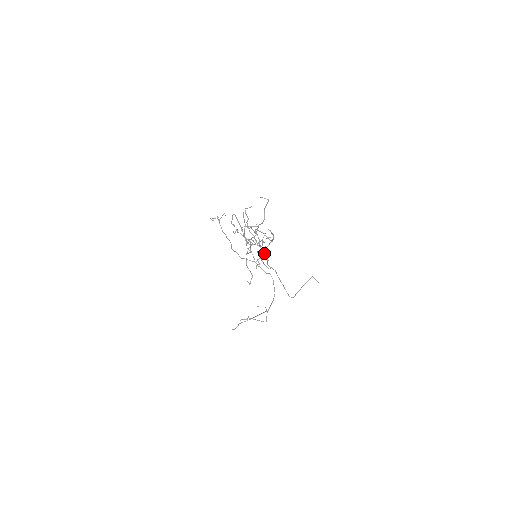
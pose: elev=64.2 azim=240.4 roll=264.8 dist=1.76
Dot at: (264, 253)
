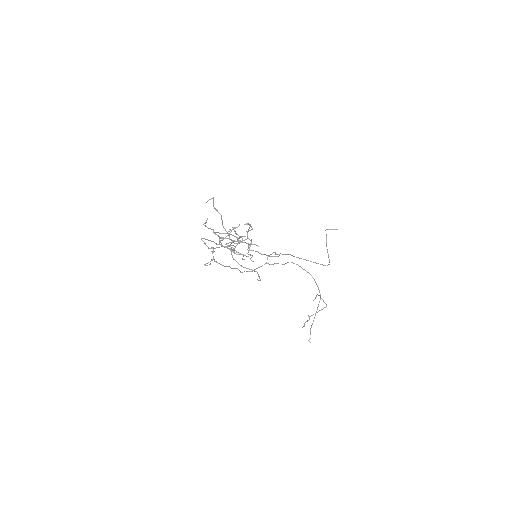
Dot at: (251, 244)
